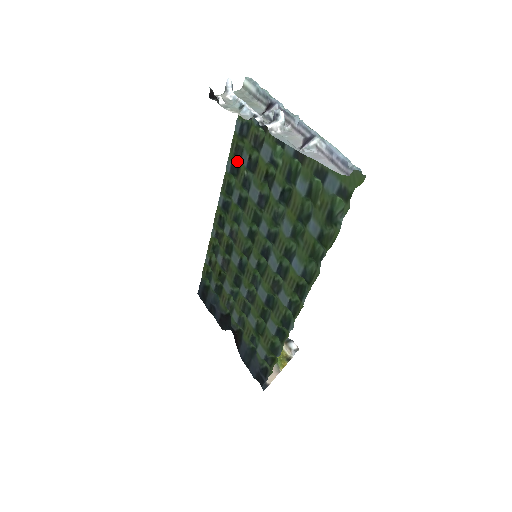
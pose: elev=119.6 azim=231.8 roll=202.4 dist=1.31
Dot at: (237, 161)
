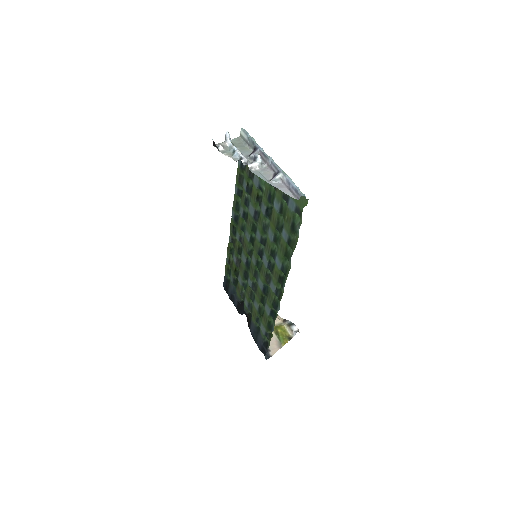
Dot at: (241, 186)
